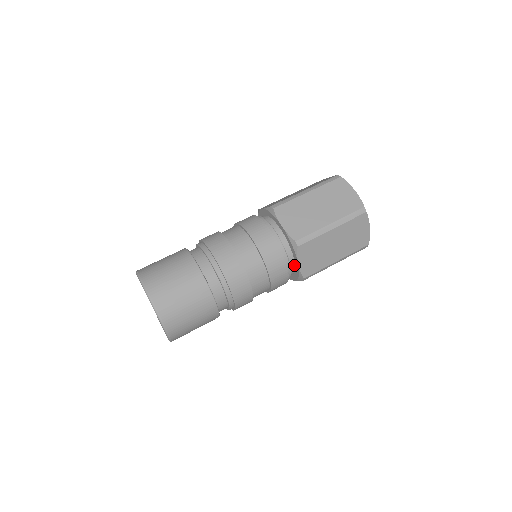
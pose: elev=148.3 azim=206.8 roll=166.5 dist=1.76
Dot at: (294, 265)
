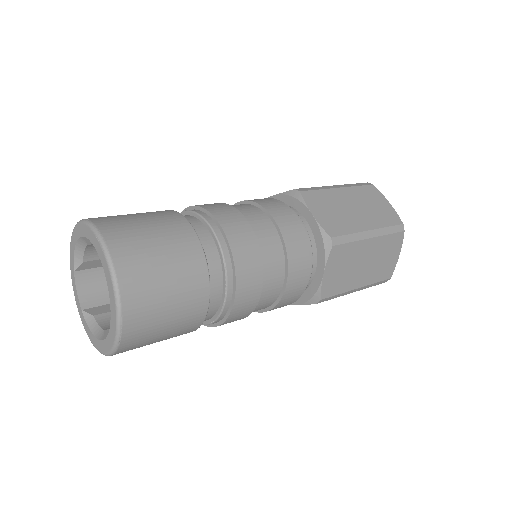
Dot at: (312, 277)
